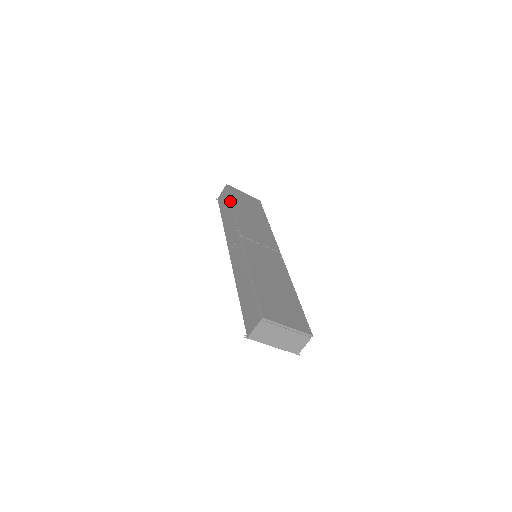
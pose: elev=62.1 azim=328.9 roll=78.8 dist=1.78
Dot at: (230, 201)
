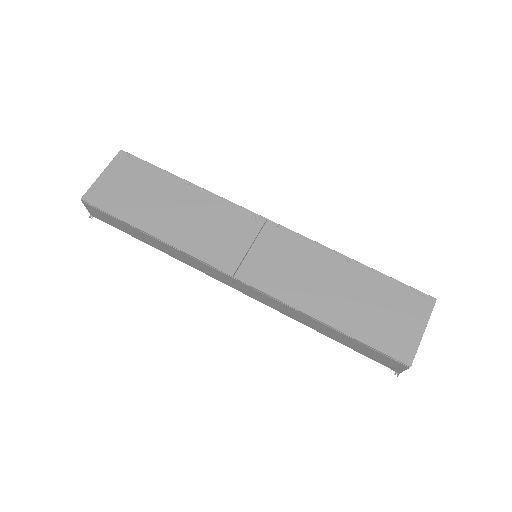
Dot at: (134, 228)
